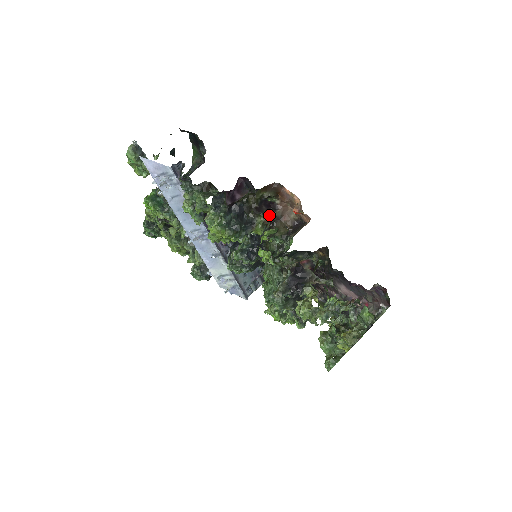
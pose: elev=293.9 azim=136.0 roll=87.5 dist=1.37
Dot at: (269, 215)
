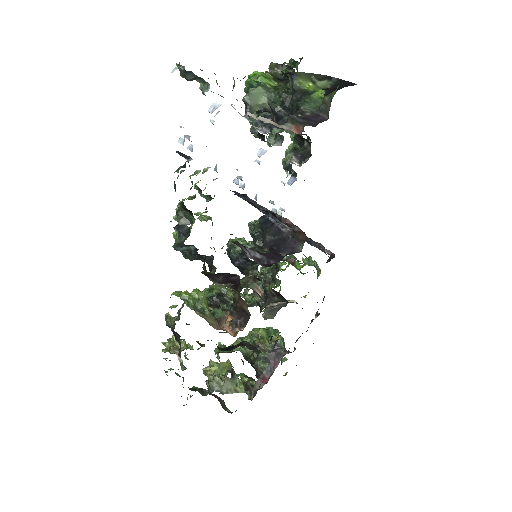
Dot at: (222, 285)
